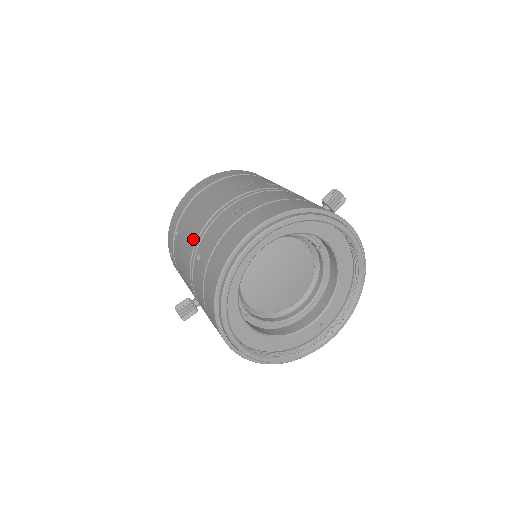
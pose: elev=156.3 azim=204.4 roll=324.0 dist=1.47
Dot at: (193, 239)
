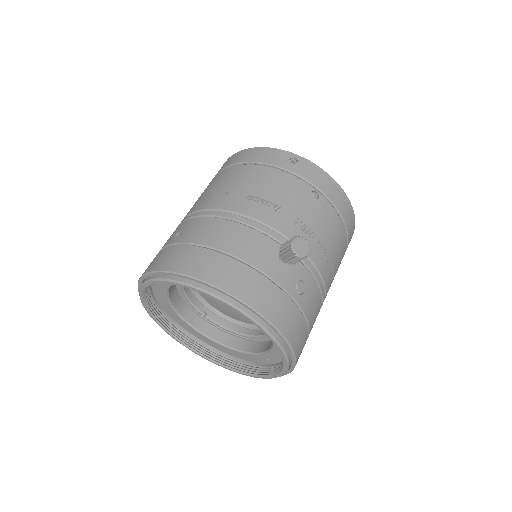
Dot at: occluded
